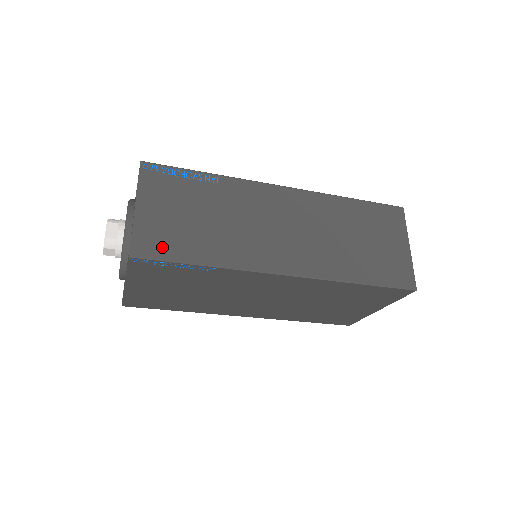
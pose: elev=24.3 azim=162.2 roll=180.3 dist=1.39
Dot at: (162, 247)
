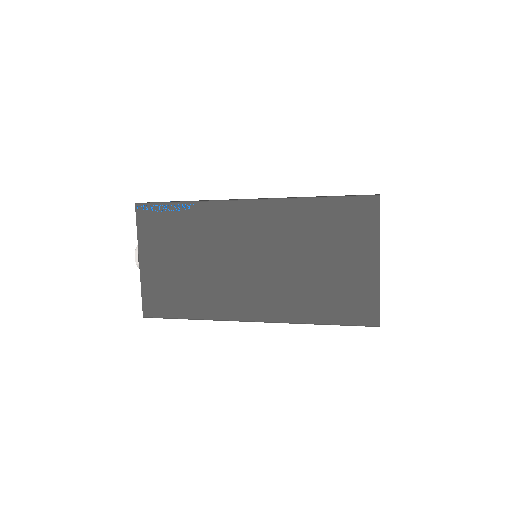
Dot at: occluded
